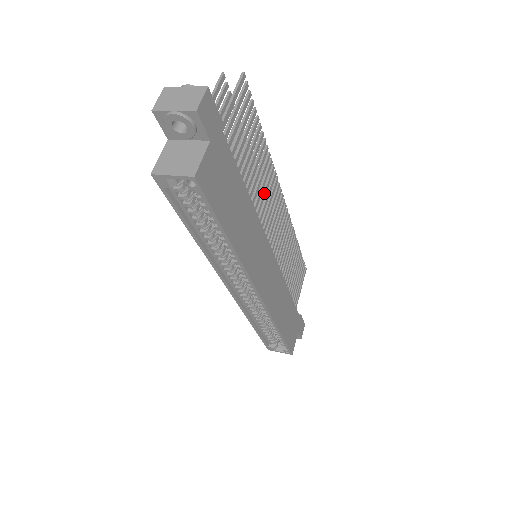
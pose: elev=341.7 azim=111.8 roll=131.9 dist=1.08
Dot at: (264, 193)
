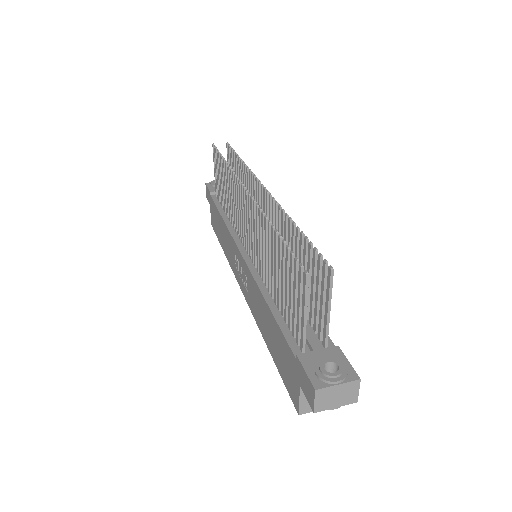
Dot at: occluded
